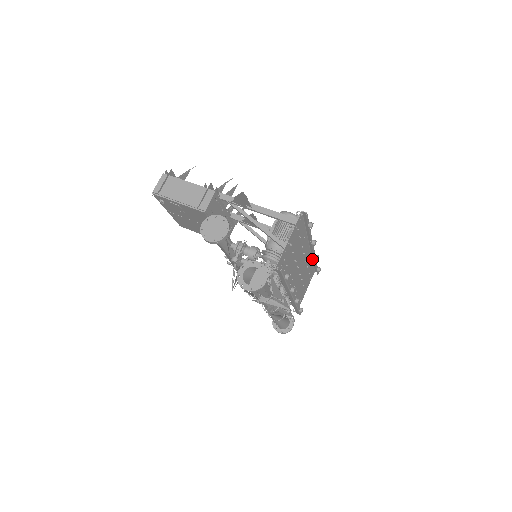
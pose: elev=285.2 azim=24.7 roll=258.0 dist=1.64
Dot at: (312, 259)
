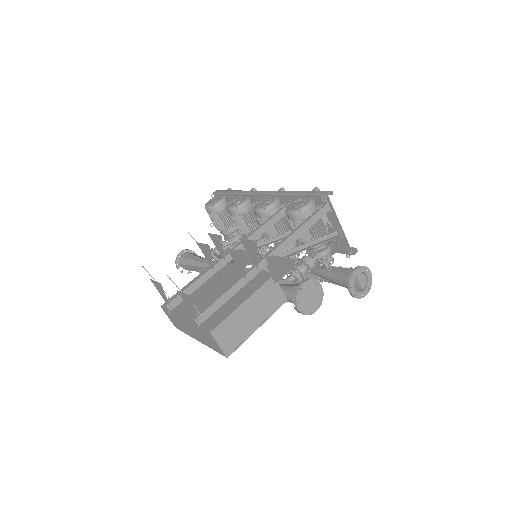
Dot at: (236, 194)
